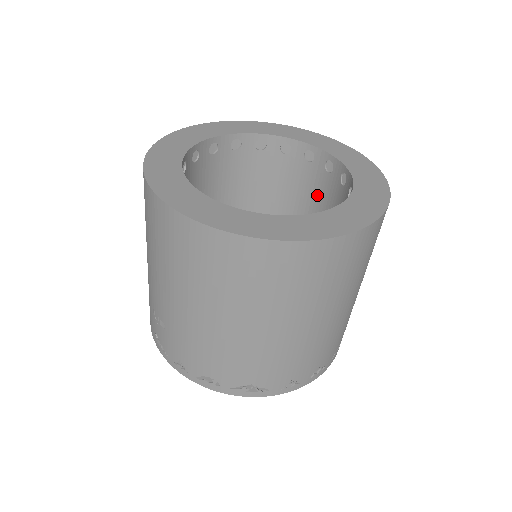
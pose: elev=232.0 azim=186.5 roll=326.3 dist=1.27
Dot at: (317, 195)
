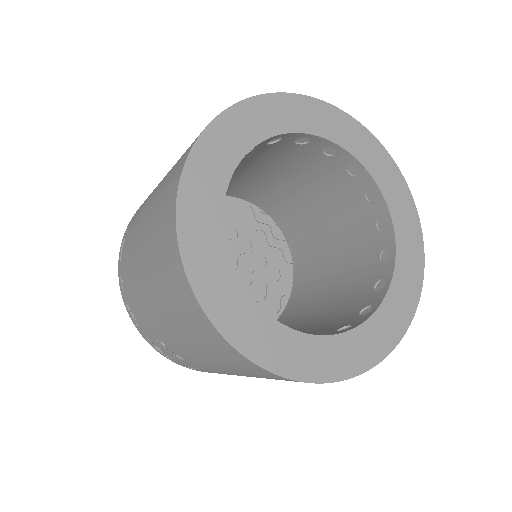
Dot at: (321, 180)
